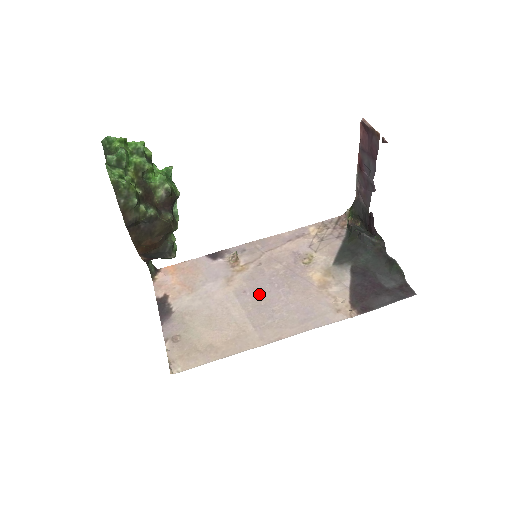
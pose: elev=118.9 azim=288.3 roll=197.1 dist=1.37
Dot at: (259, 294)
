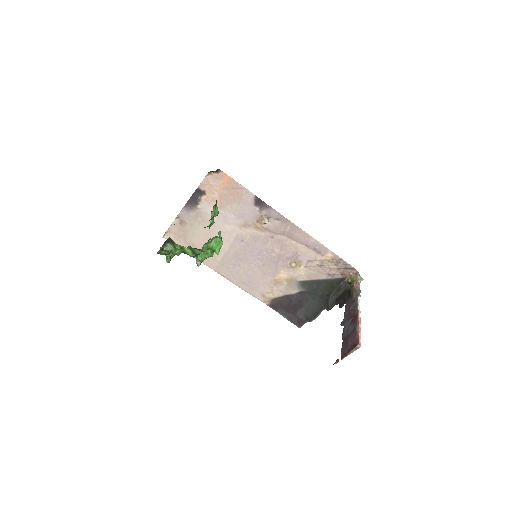
Dot at: (246, 251)
